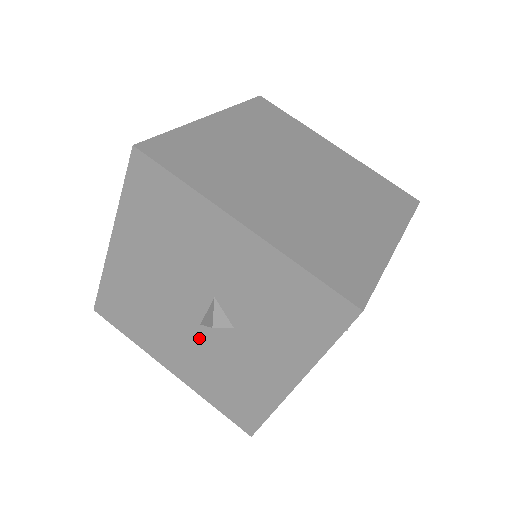
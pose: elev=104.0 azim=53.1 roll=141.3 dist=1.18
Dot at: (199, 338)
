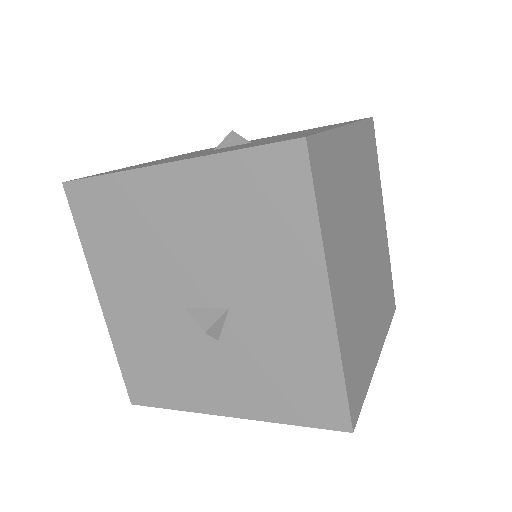
Dot at: (170, 313)
